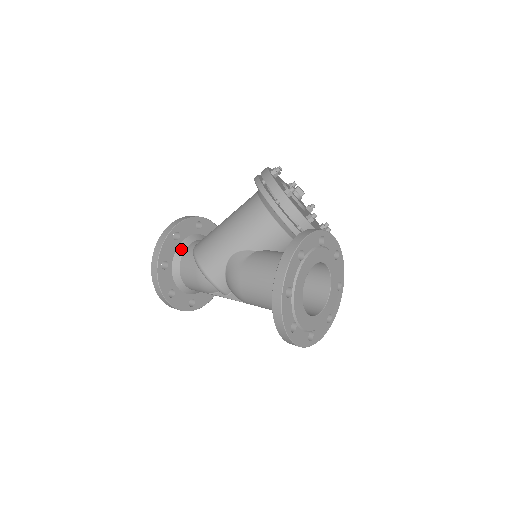
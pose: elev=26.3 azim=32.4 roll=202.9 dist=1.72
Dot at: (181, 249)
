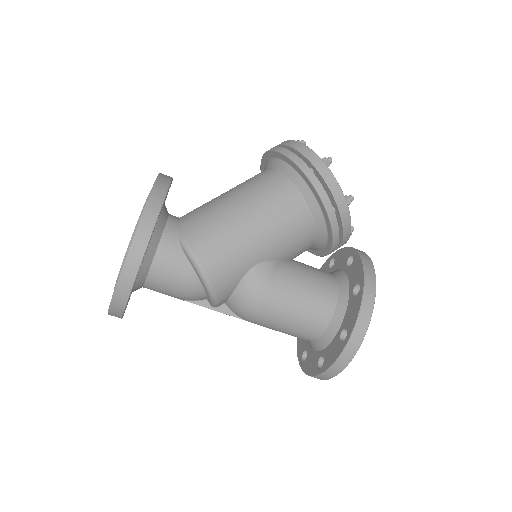
Dot at: (157, 236)
